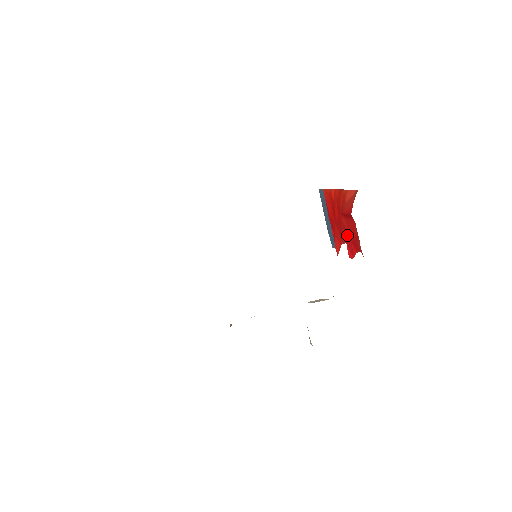
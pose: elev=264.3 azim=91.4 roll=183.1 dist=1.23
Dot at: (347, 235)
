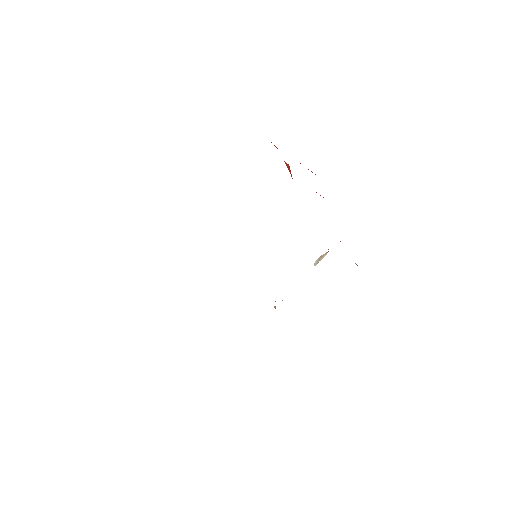
Dot at: occluded
